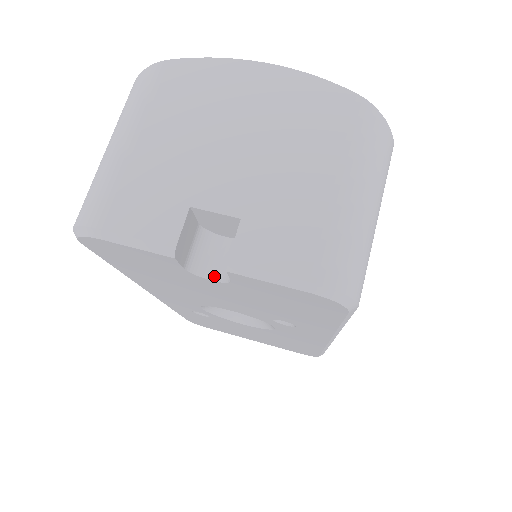
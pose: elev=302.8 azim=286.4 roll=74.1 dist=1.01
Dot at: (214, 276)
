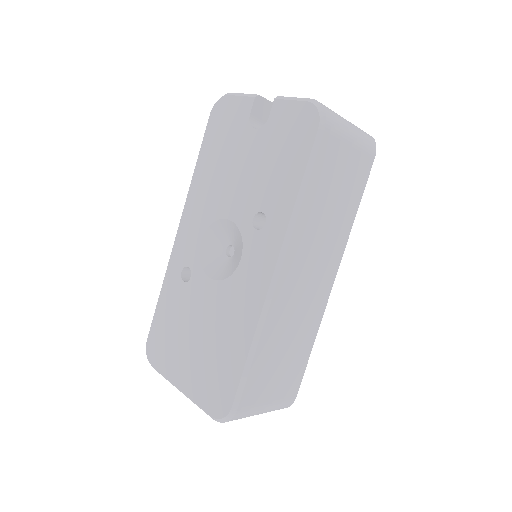
Dot at: (258, 129)
